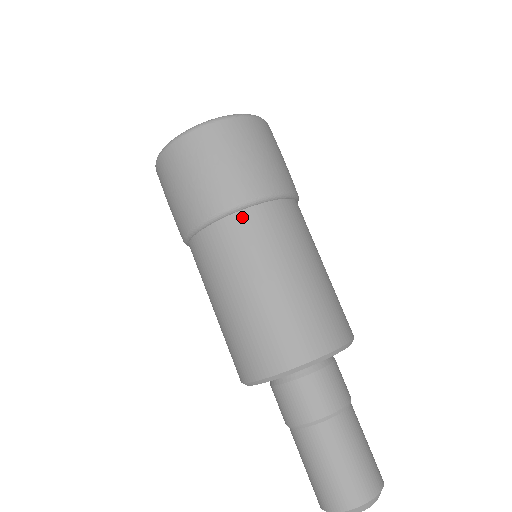
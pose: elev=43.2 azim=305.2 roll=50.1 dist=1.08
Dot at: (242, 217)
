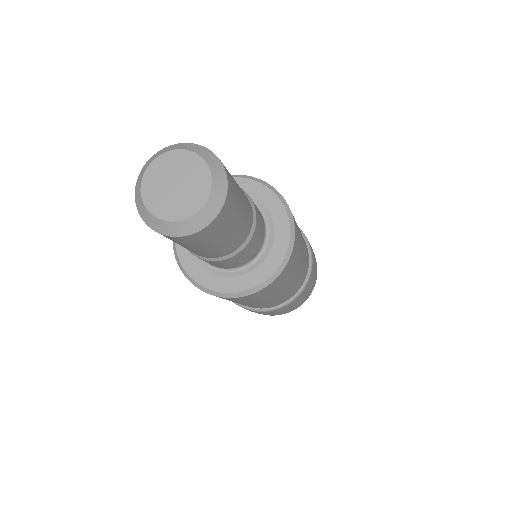
Dot at: occluded
